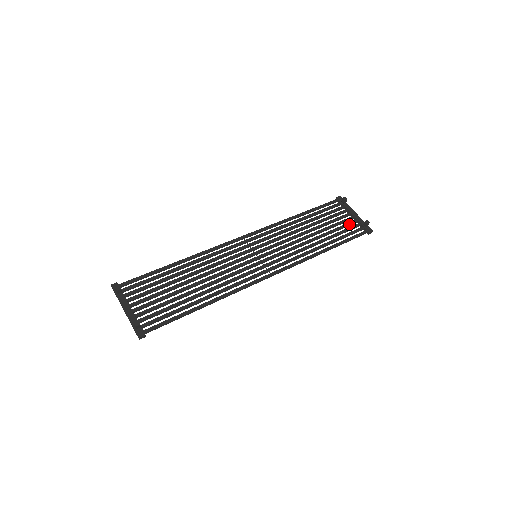
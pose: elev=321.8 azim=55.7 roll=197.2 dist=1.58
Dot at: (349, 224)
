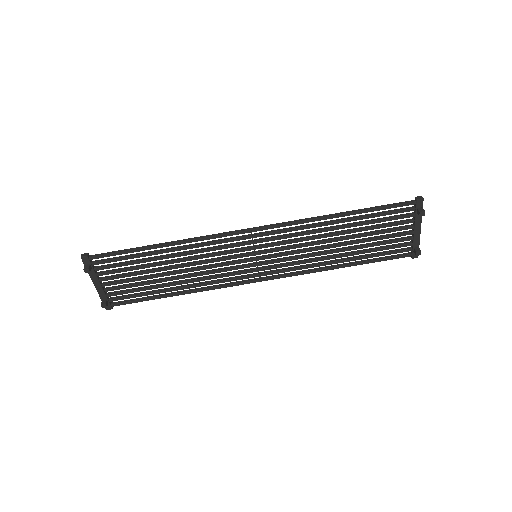
Dot at: occluded
